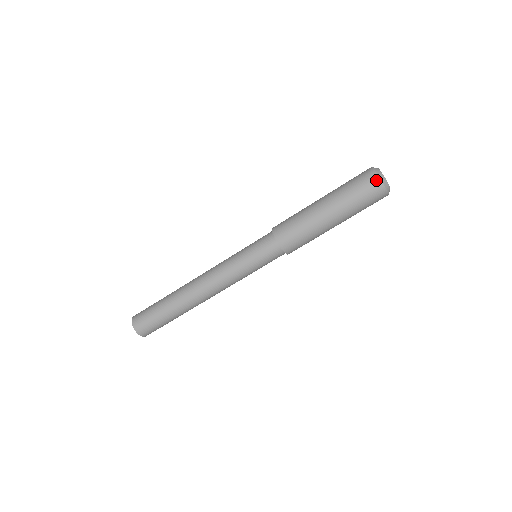
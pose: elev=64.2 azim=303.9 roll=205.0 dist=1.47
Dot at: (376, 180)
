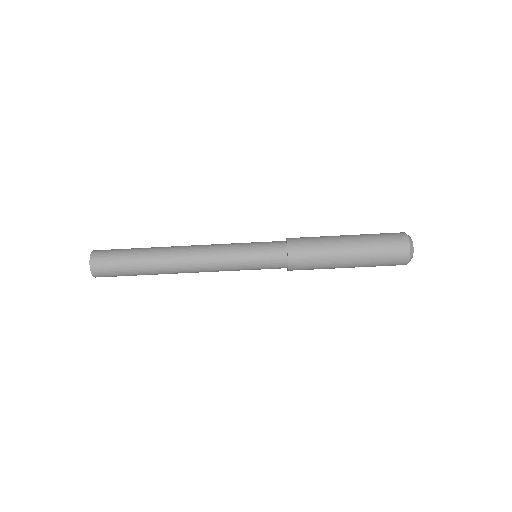
Dot at: (402, 233)
